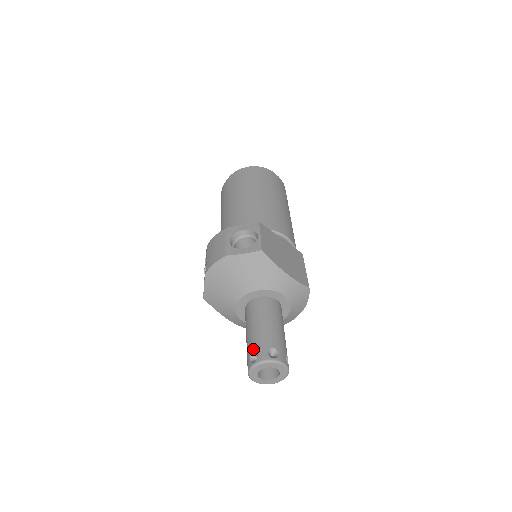
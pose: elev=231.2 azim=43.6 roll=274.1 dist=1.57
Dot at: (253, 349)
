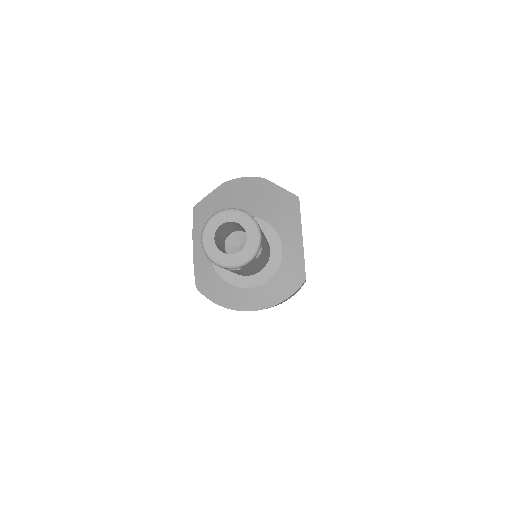
Dot at: occluded
